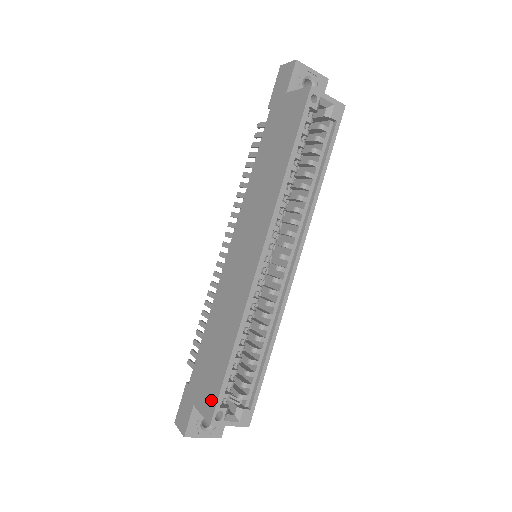
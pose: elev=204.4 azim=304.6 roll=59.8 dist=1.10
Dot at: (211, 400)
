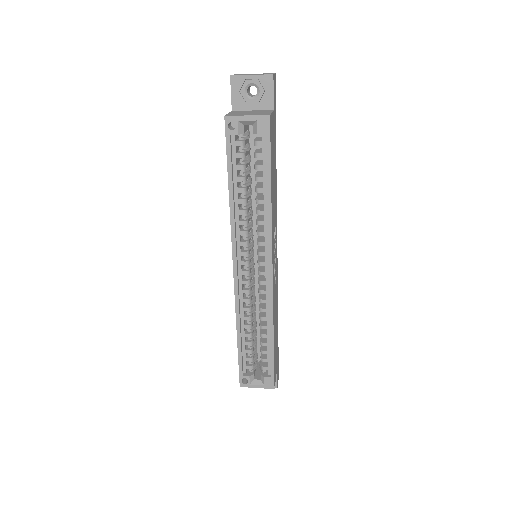
Dot at: occluded
